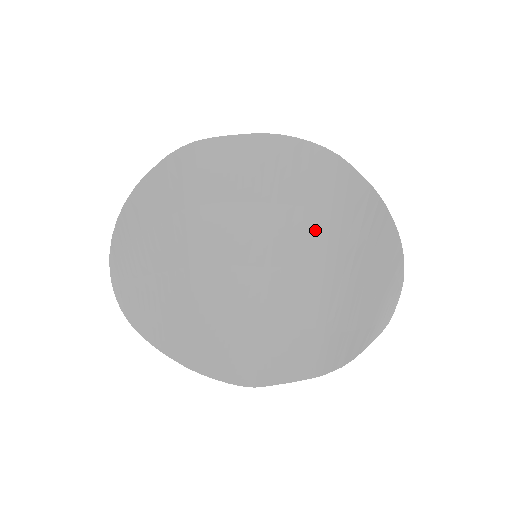
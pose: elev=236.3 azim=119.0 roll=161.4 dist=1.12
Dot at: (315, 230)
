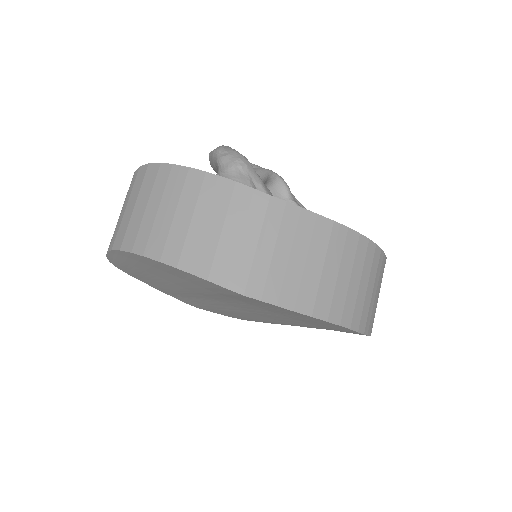
Dot at: (303, 324)
